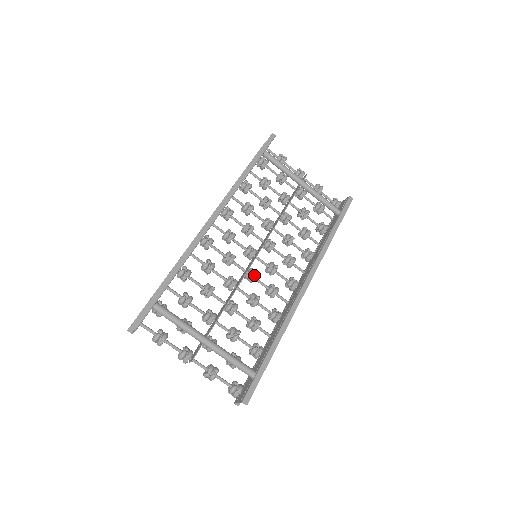
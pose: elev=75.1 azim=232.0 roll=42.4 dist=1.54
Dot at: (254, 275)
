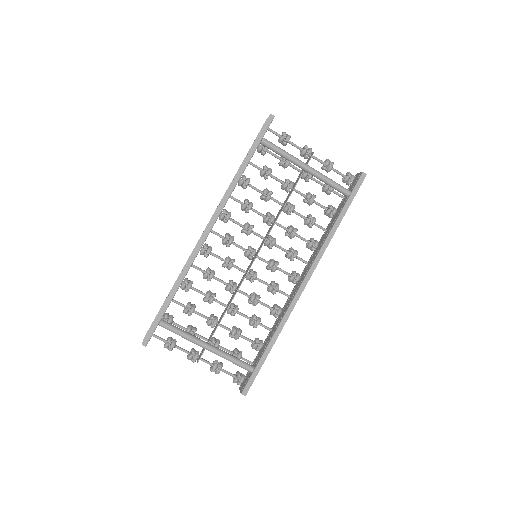
Dot at: (253, 278)
